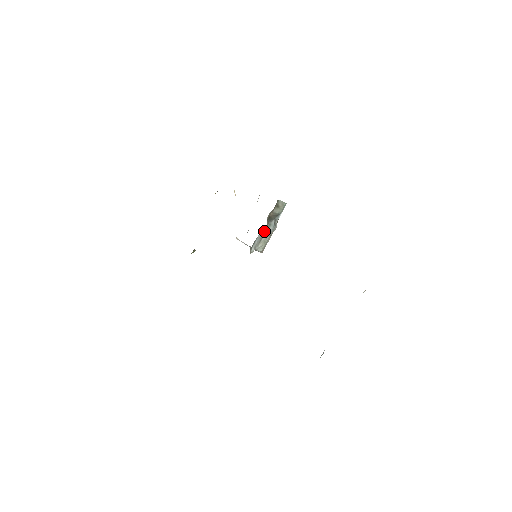
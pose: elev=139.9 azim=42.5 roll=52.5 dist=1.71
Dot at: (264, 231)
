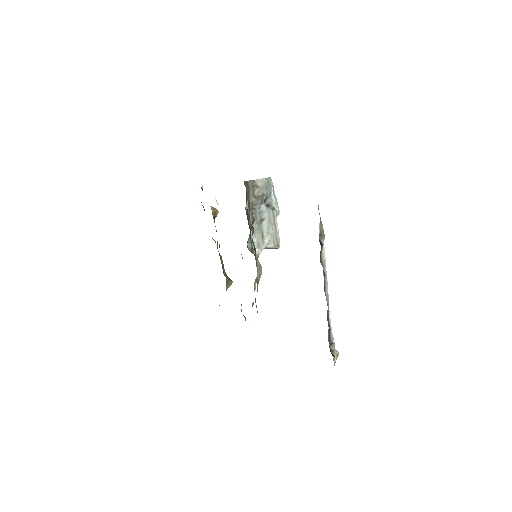
Dot at: (256, 223)
